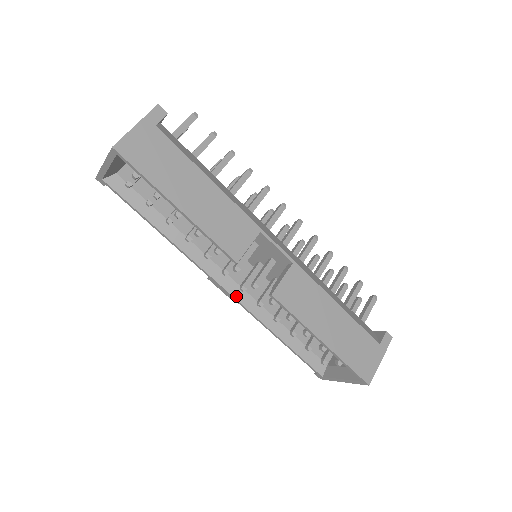
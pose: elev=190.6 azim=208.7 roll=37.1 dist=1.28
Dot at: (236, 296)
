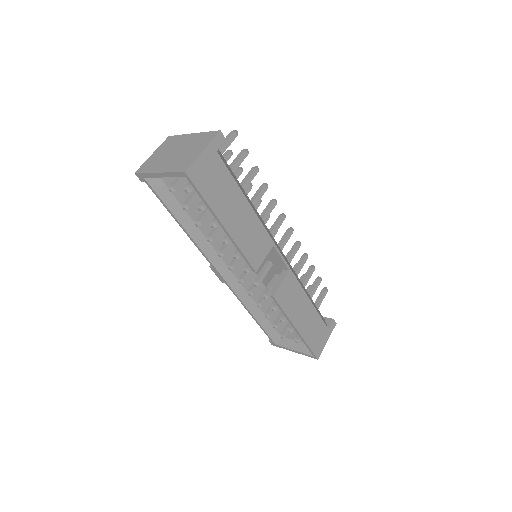
Dot at: (230, 283)
